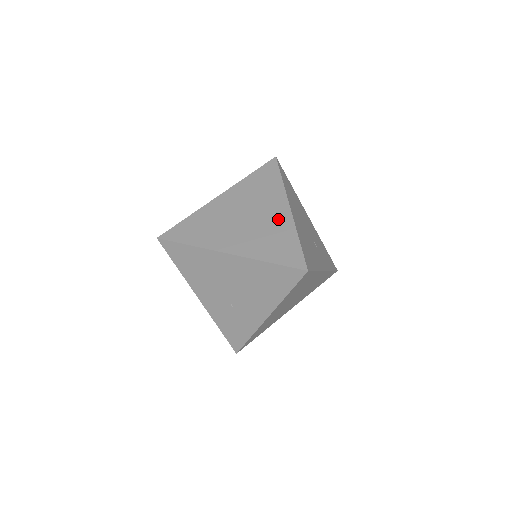
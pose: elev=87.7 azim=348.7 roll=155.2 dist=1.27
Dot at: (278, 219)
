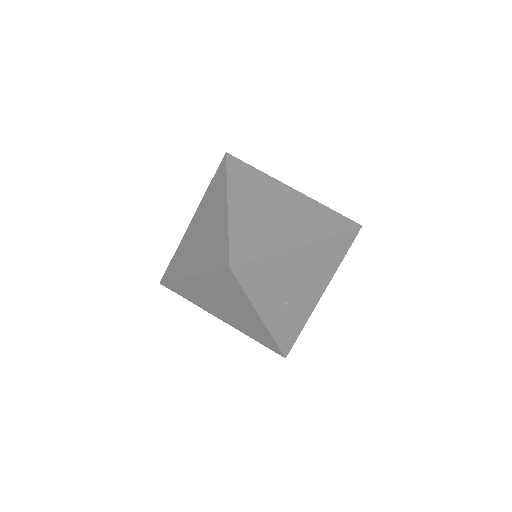
Dot at: (284, 236)
